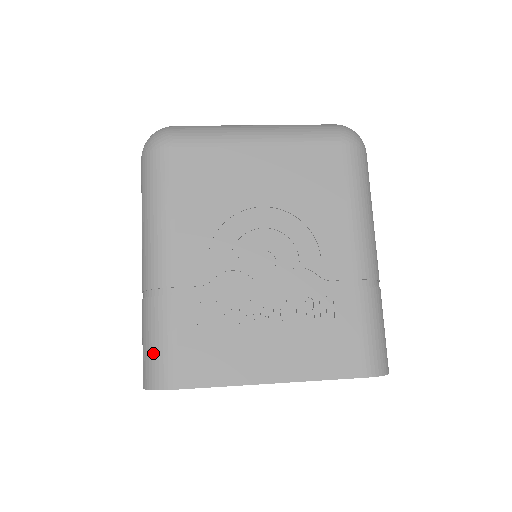
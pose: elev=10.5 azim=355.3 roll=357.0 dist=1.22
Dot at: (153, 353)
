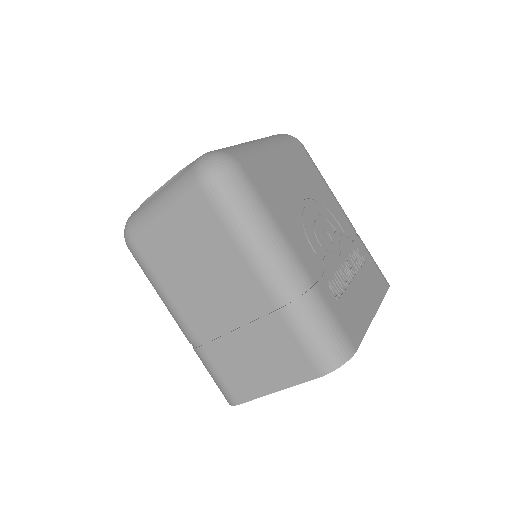
Dot at: (329, 337)
